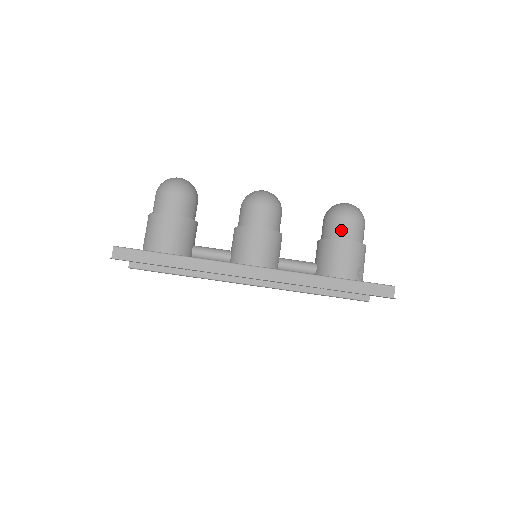
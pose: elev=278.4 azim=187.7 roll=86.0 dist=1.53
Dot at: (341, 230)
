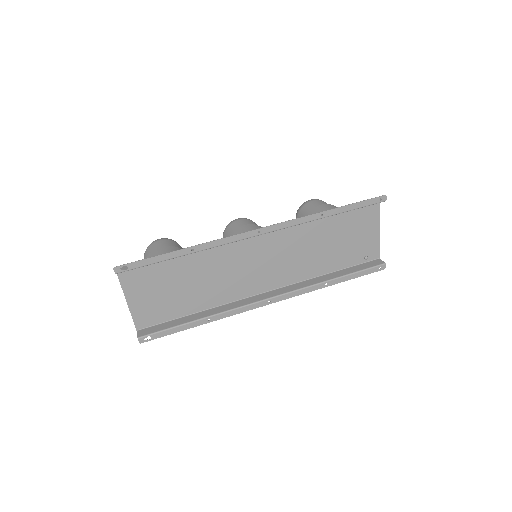
Dot at: (312, 207)
